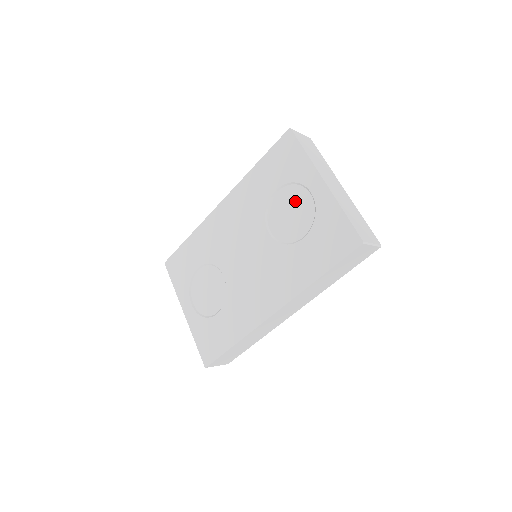
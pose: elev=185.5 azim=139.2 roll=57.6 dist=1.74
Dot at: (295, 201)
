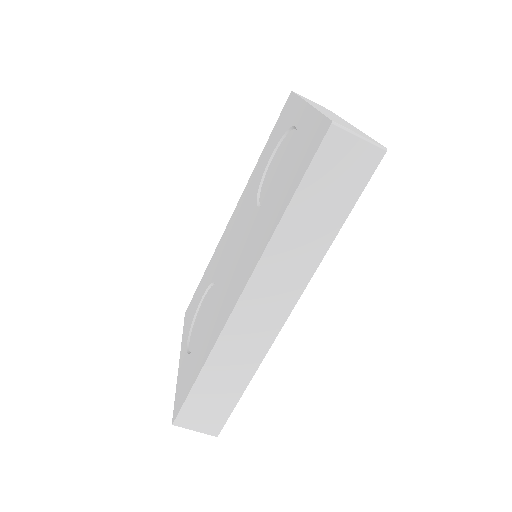
Dot at: (283, 151)
